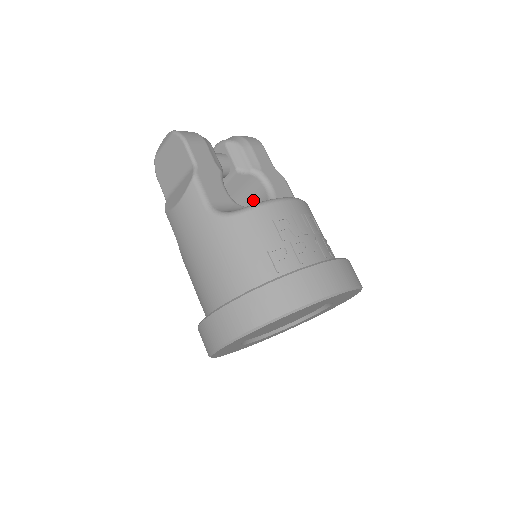
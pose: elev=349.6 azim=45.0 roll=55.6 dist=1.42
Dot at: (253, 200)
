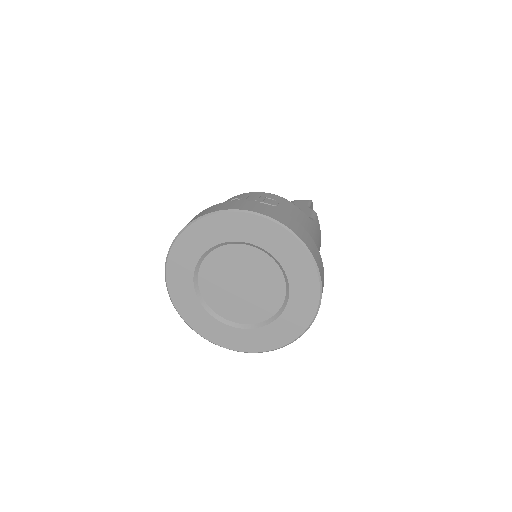
Dot at: occluded
